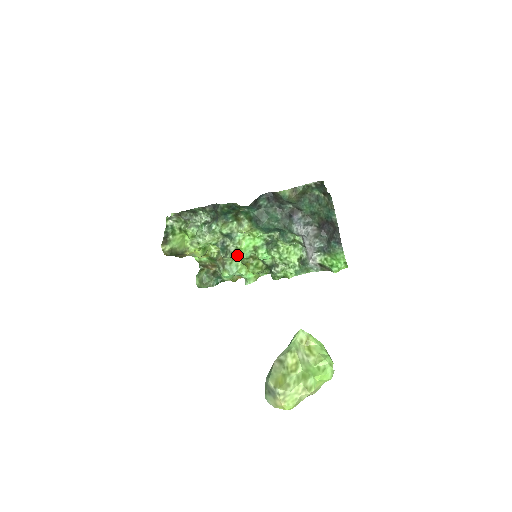
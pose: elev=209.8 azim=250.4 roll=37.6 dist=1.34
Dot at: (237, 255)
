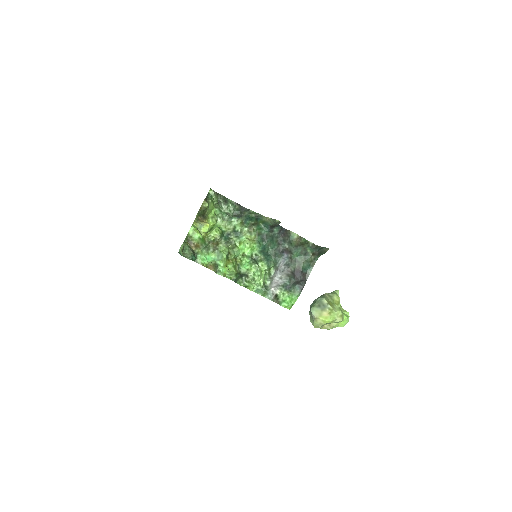
Dot at: (233, 249)
